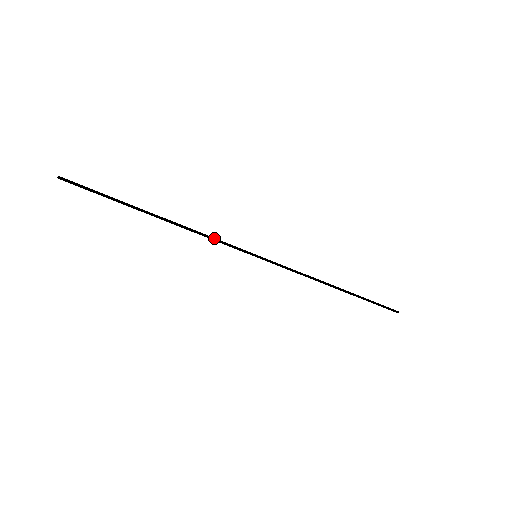
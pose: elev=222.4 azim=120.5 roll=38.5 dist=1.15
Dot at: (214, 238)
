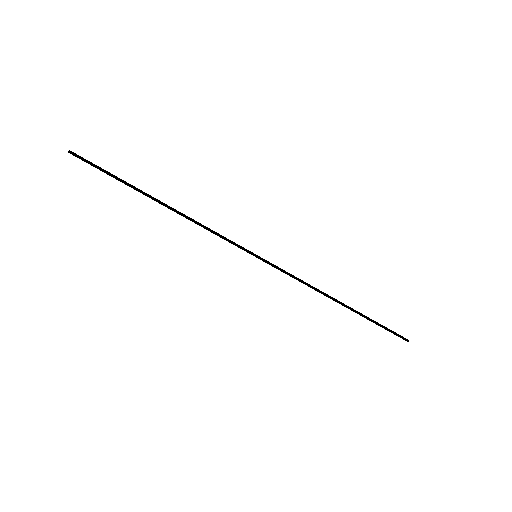
Dot at: (214, 231)
